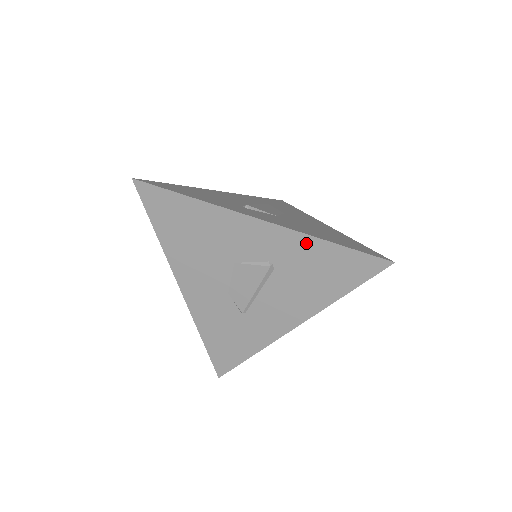
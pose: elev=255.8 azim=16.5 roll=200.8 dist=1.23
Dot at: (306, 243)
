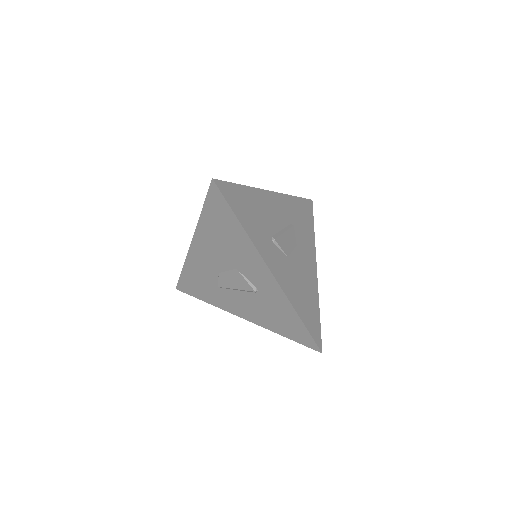
Dot at: (286, 304)
